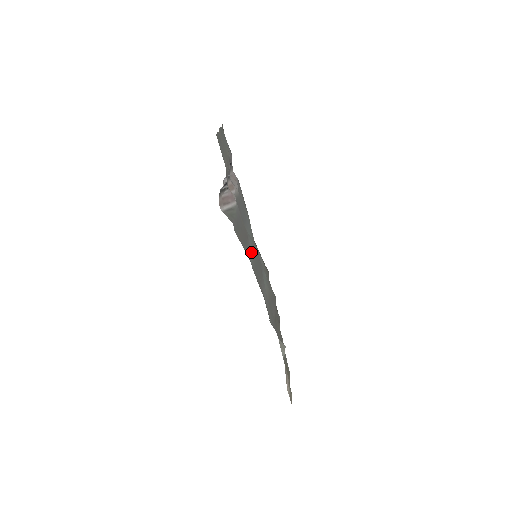
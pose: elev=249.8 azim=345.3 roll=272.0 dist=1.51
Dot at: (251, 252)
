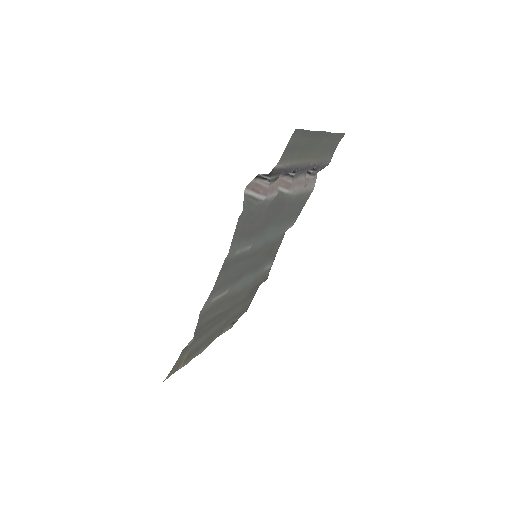
Dot at: (244, 247)
